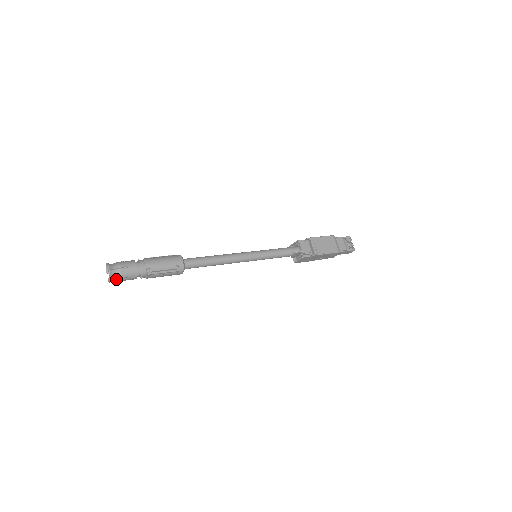
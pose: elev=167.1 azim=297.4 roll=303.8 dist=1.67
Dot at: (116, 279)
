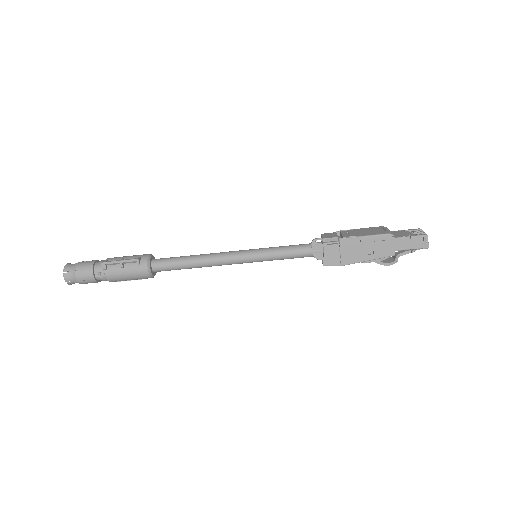
Dot at: (71, 275)
